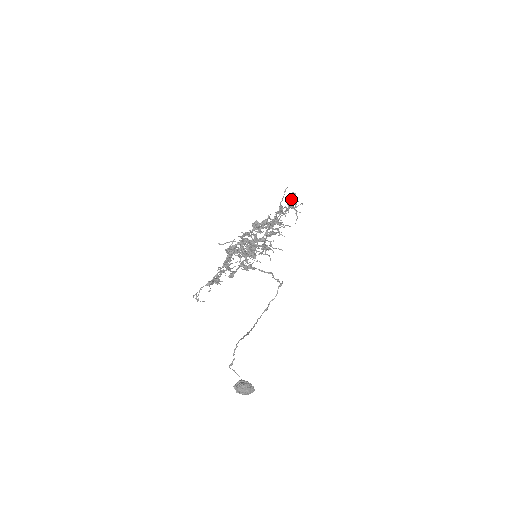
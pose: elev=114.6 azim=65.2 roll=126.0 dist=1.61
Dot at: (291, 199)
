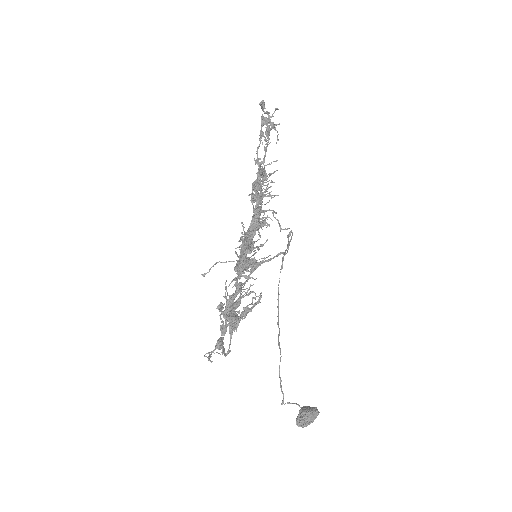
Dot at: (266, 132)
